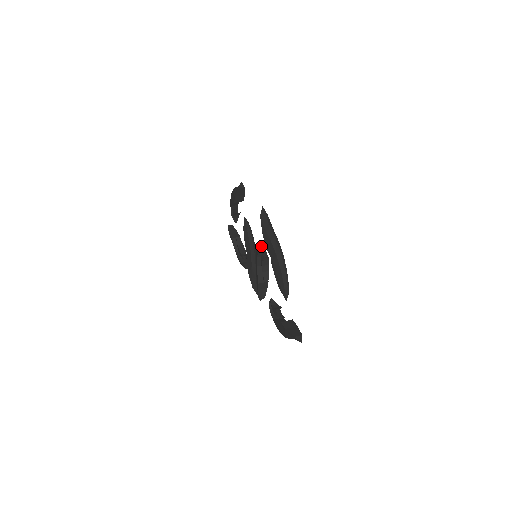
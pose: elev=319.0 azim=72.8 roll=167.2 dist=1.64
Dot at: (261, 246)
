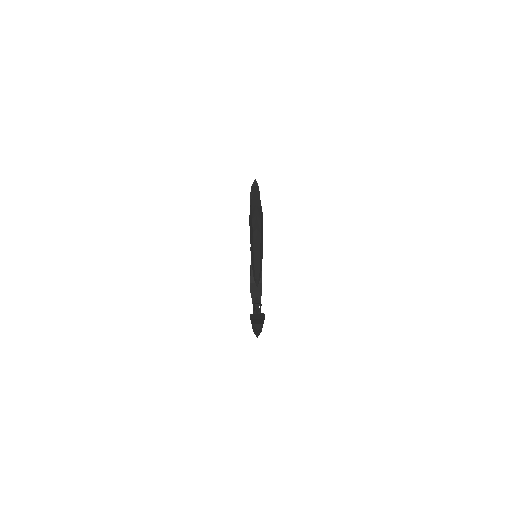
Dot at: occluded
